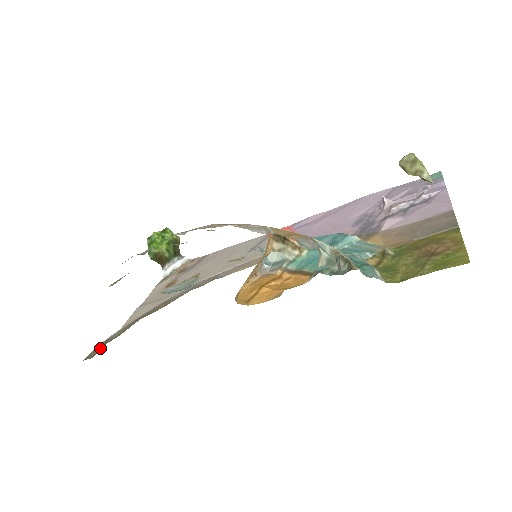
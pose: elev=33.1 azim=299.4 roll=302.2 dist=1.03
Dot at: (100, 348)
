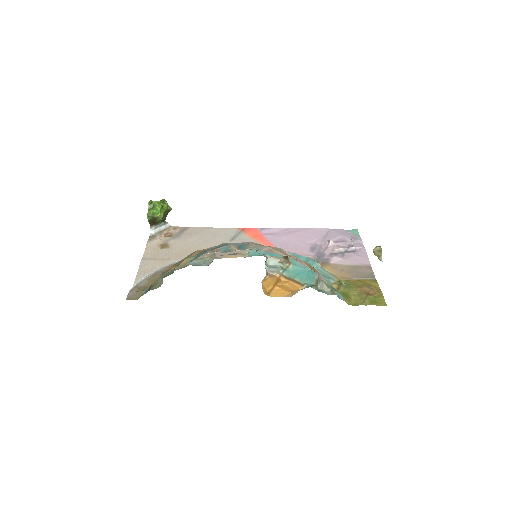
Dot at: (140, 293)
